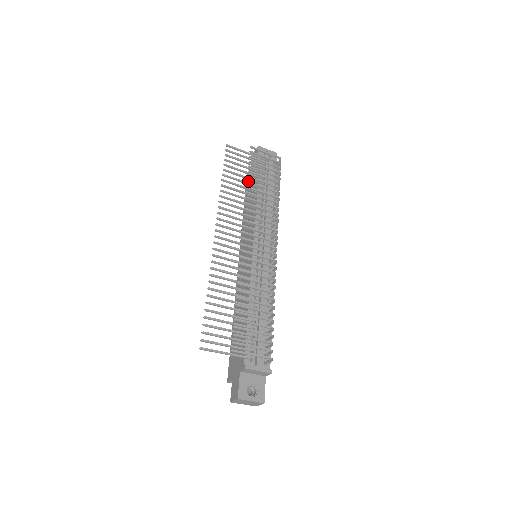
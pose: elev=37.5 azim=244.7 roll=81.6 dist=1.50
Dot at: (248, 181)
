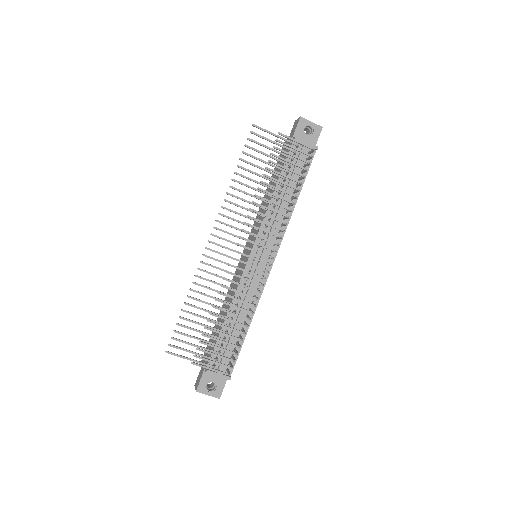
Dot at: (261, 181)
